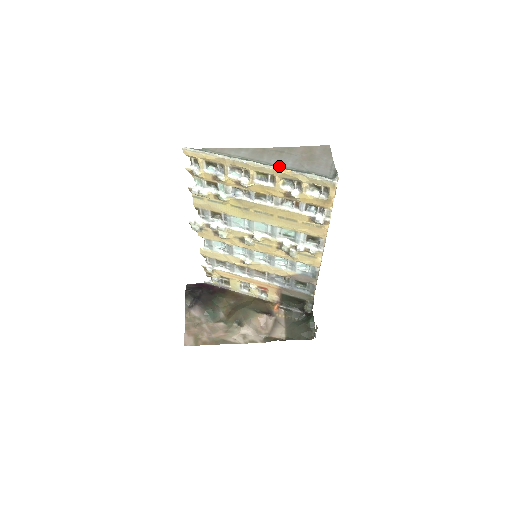
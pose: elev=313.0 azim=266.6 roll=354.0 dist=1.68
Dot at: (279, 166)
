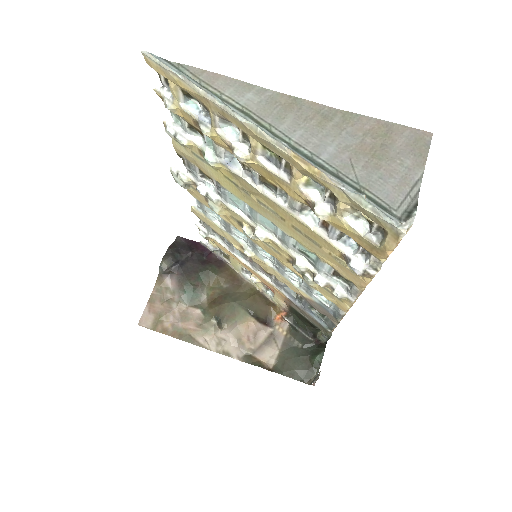
Dot at: (304, 150)
